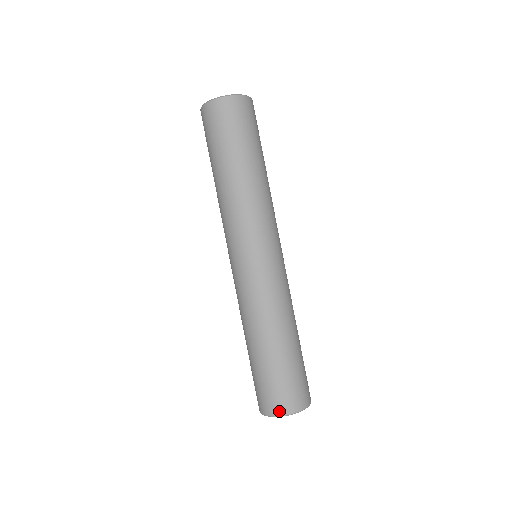
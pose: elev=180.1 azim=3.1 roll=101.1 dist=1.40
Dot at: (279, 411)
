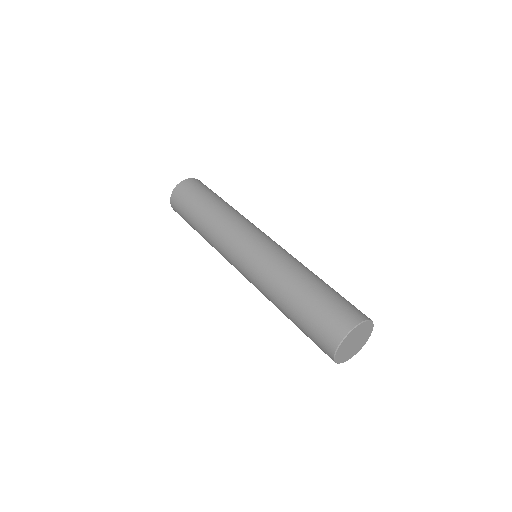
Dot at: (340, 334)
